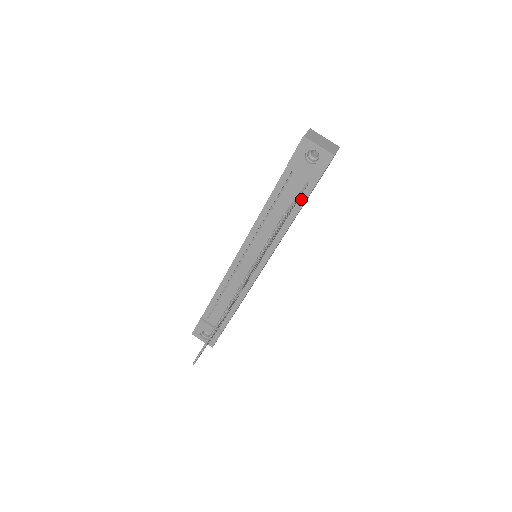
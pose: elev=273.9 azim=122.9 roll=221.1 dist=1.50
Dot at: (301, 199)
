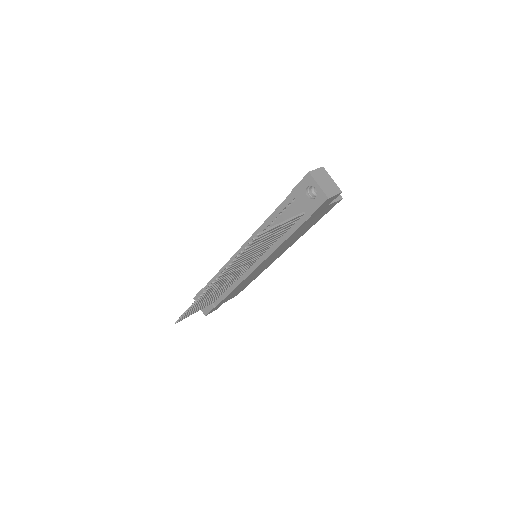
Dot at: (296, 224)
